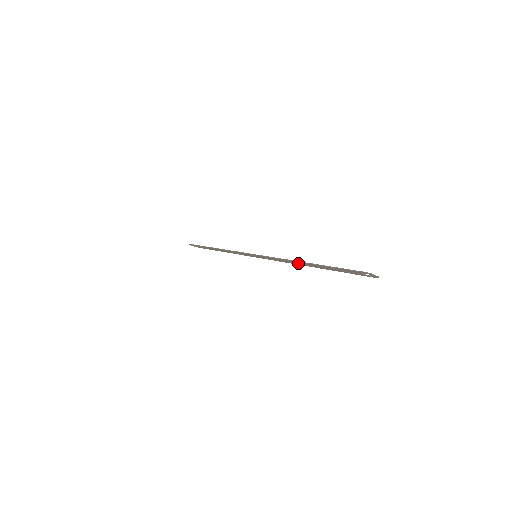
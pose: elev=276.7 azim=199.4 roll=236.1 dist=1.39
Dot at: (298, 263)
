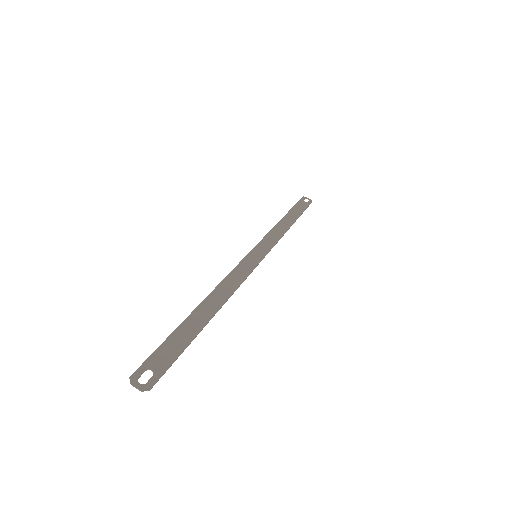
Dot at: (218, 298)
